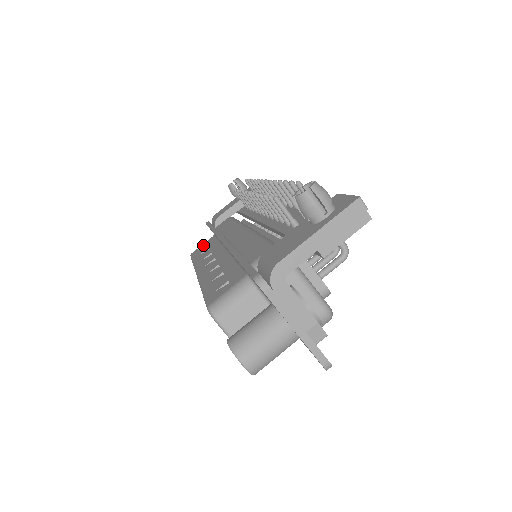
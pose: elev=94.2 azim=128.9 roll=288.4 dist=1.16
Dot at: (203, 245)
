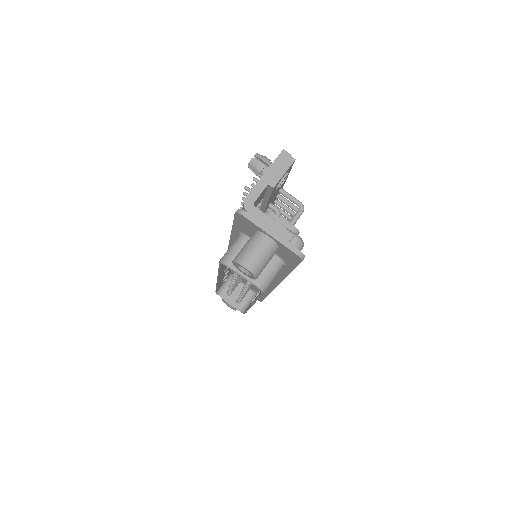
Dot at: occluded
